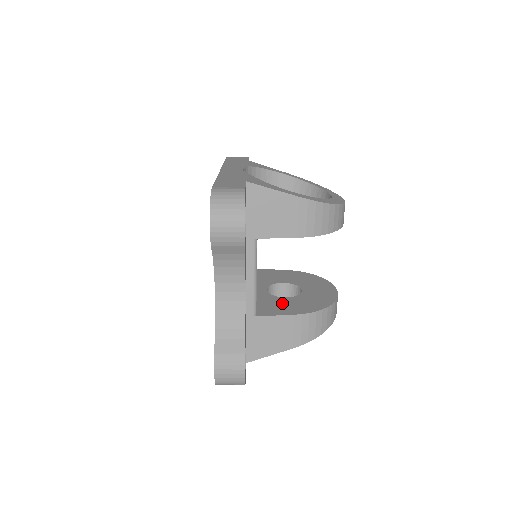
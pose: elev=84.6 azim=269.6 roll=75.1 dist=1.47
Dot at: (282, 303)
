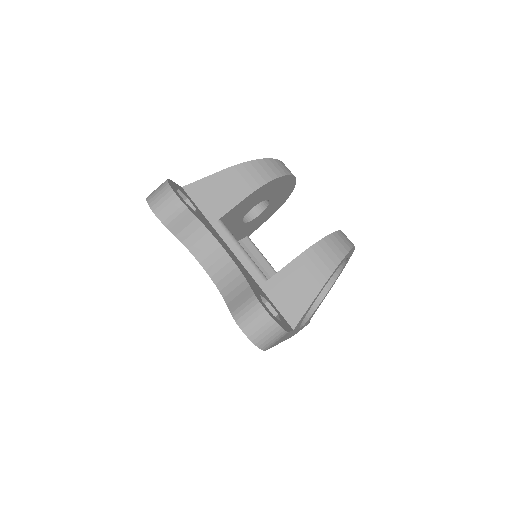
Dot at: occluded
